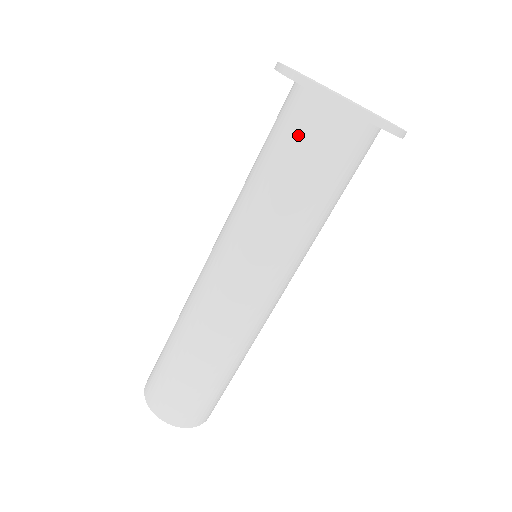
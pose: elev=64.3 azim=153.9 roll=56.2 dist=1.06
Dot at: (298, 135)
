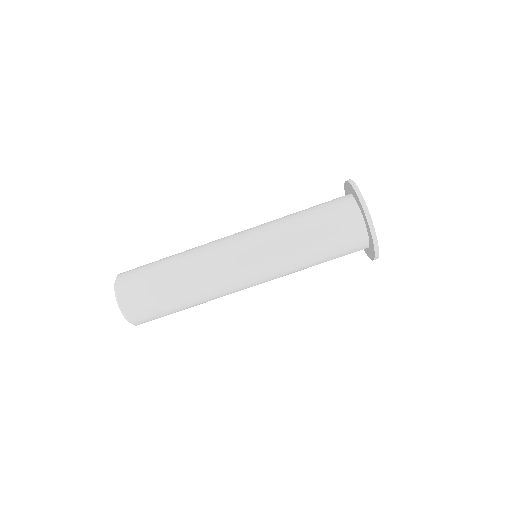
Dot at: (340, 227)
